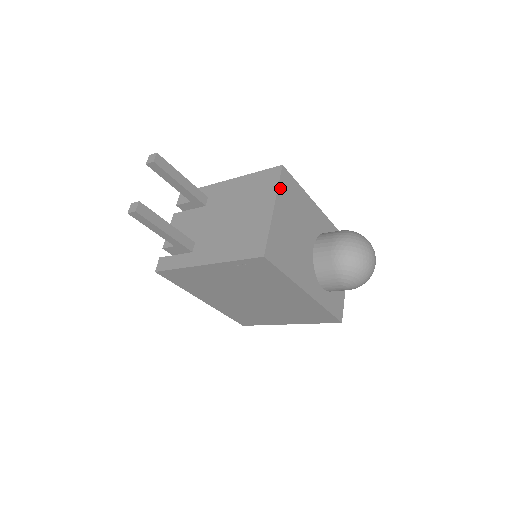
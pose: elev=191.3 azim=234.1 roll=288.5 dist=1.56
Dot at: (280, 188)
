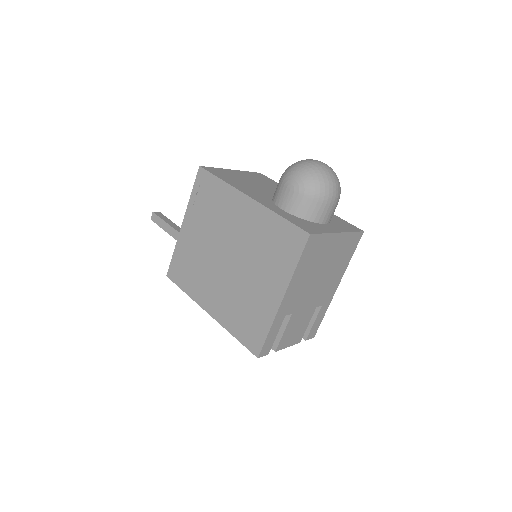
Dot at: (248, 173)
